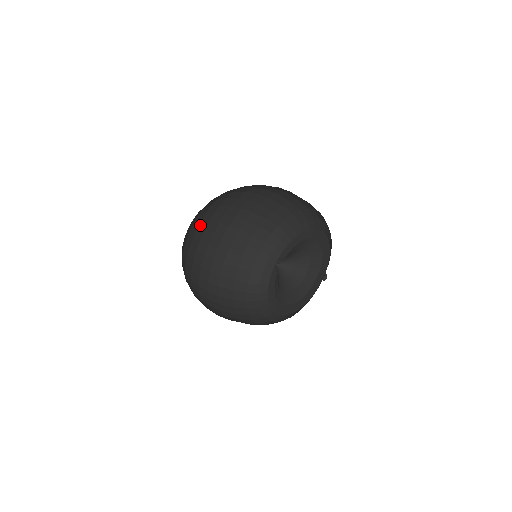
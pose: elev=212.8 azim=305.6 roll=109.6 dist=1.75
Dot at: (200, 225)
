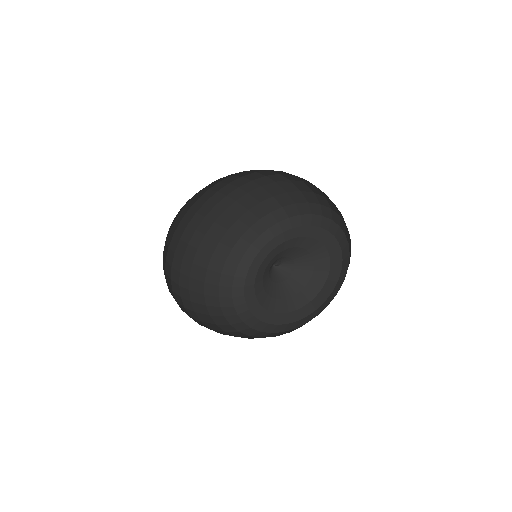
Dot at: (187, 204)
